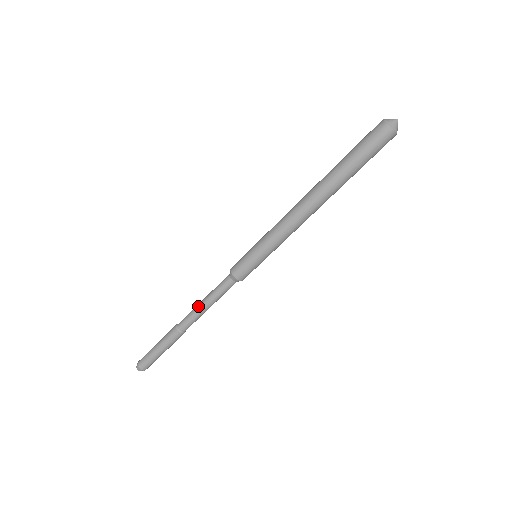
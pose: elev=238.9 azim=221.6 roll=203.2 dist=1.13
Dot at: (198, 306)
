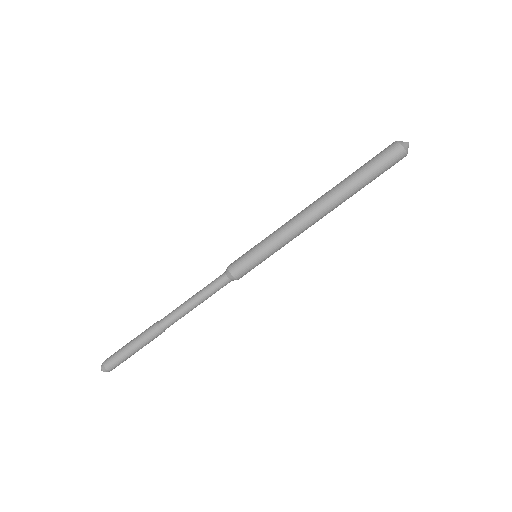
Dot at: (187, 306)
